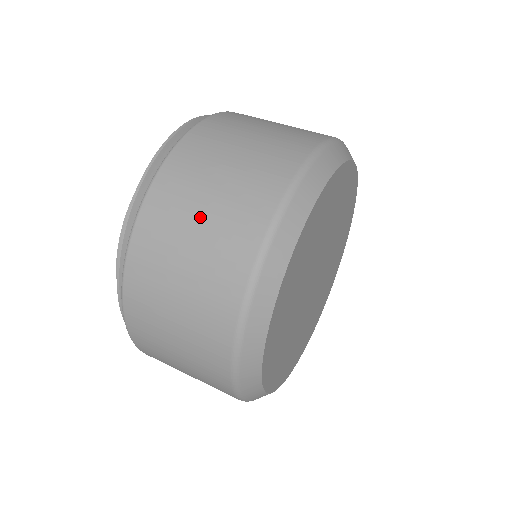
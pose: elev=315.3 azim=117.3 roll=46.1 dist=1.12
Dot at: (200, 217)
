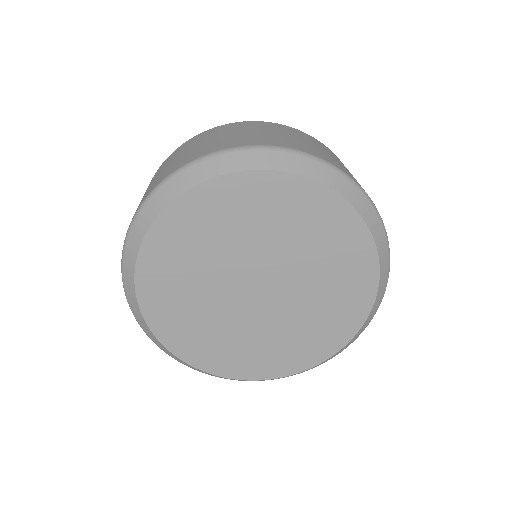
Dot at: (180, 155)
